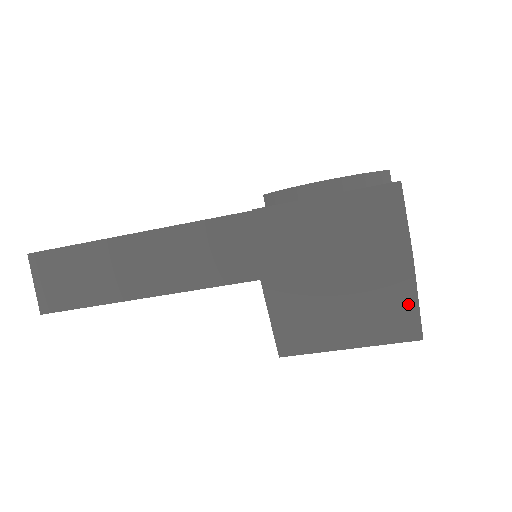
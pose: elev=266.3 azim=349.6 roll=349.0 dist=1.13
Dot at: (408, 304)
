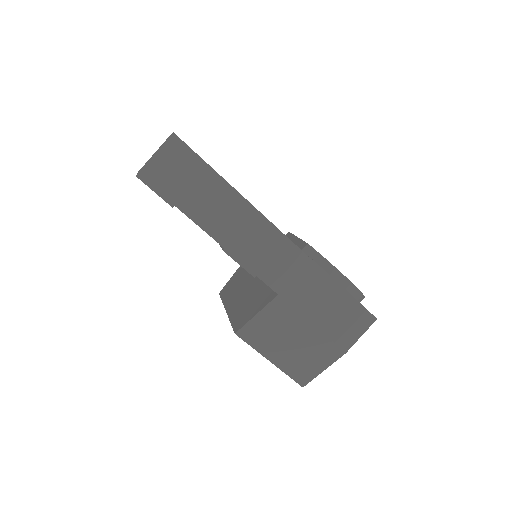
Dot at: (318, 368)
